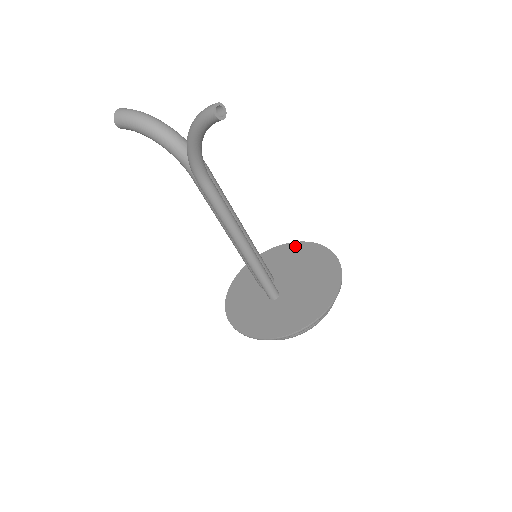
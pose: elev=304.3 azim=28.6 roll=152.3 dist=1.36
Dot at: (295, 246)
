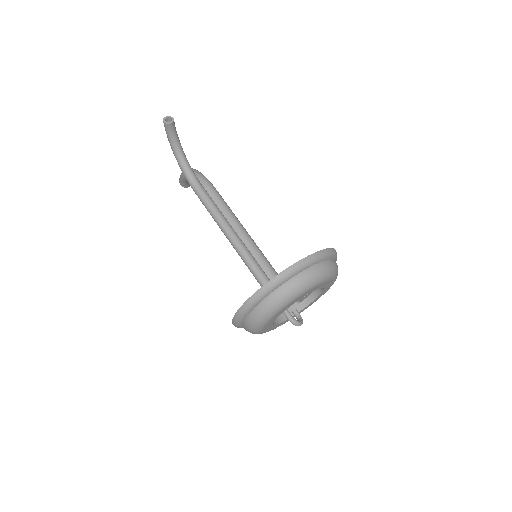
Dot at: occluded
